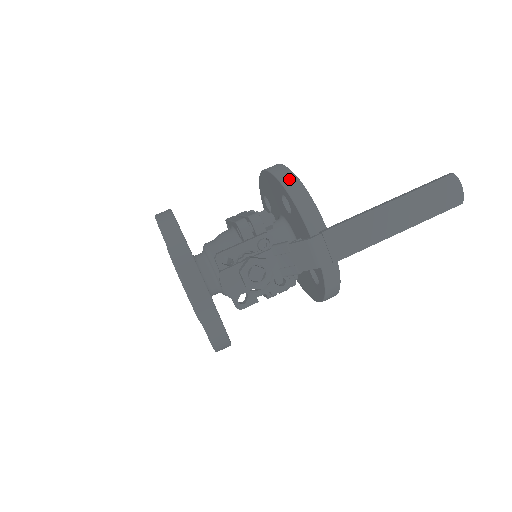
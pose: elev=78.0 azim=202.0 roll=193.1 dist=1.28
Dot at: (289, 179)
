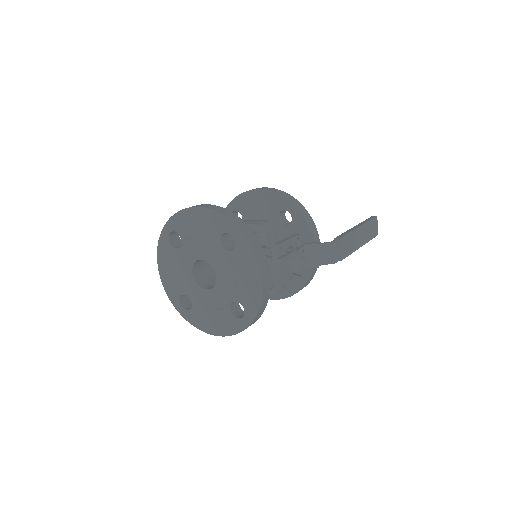
Dot at: (293, 200)
